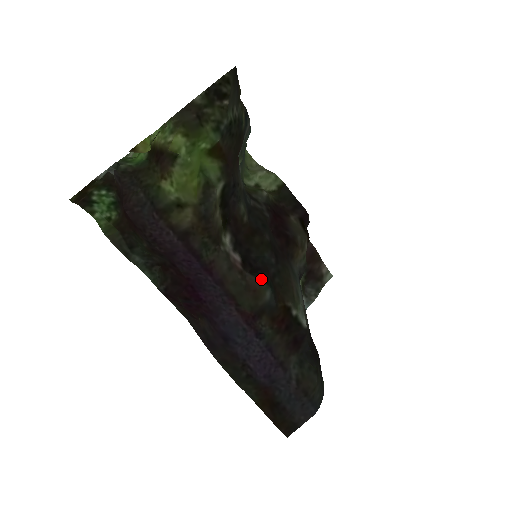
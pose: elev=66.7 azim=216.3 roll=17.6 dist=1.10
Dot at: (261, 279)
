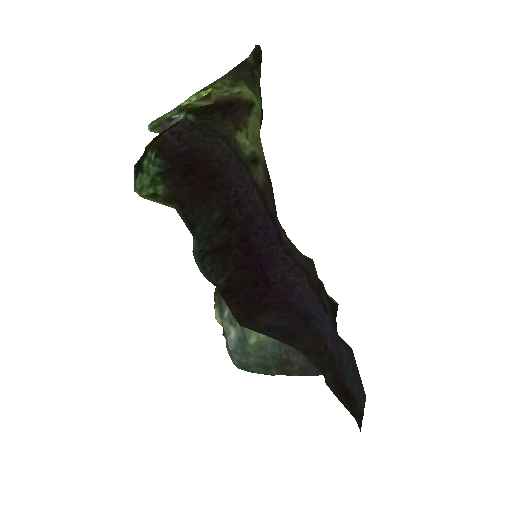
Dot at: occluded
